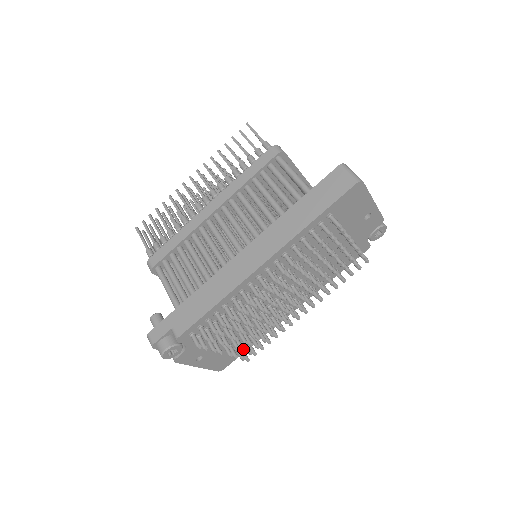
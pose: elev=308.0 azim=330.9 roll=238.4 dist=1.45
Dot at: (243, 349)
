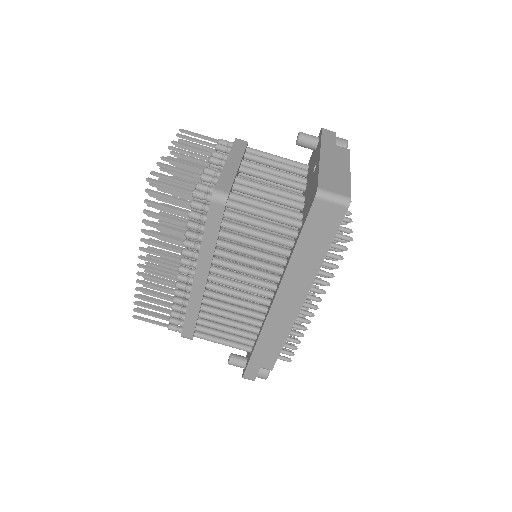
Dot at: occluded
